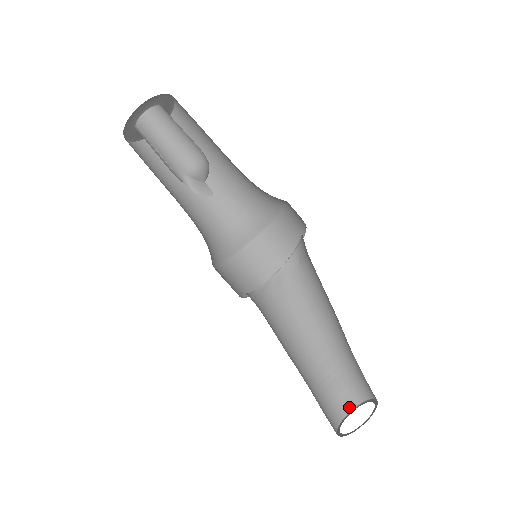
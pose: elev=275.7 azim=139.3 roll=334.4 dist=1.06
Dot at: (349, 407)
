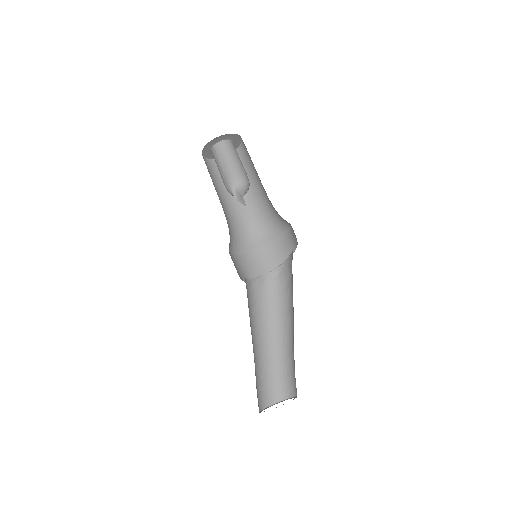
Dot at: (271, 402)
